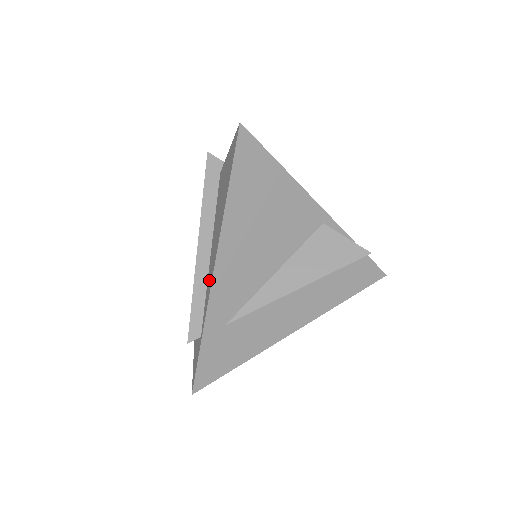
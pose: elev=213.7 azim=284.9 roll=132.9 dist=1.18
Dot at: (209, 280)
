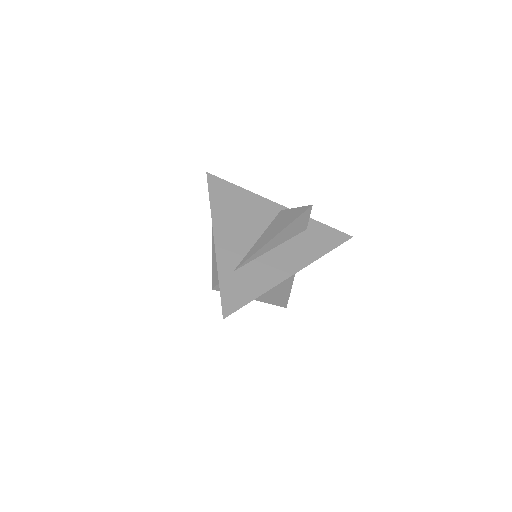
Dot at: occluded
